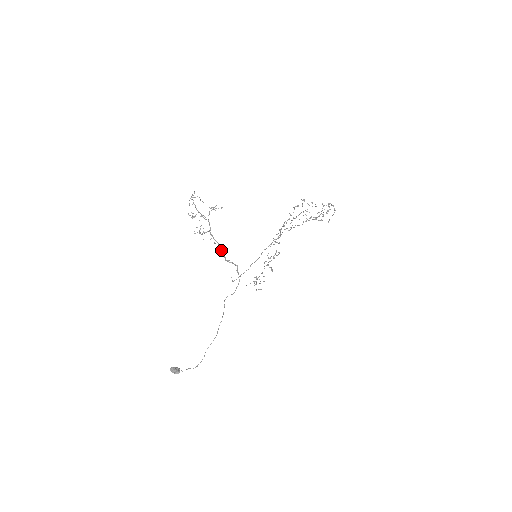
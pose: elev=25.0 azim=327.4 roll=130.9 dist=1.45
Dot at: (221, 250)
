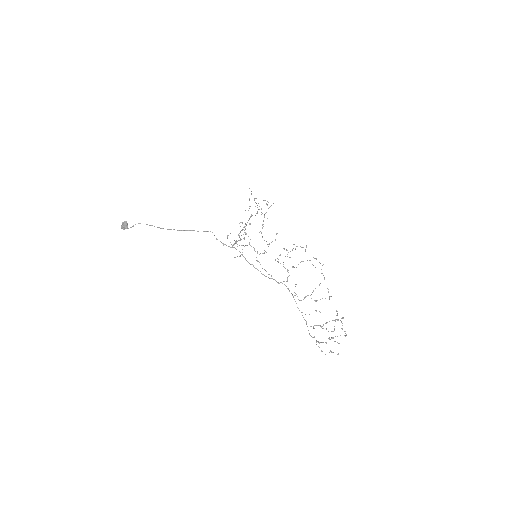
Dot at: occluded
